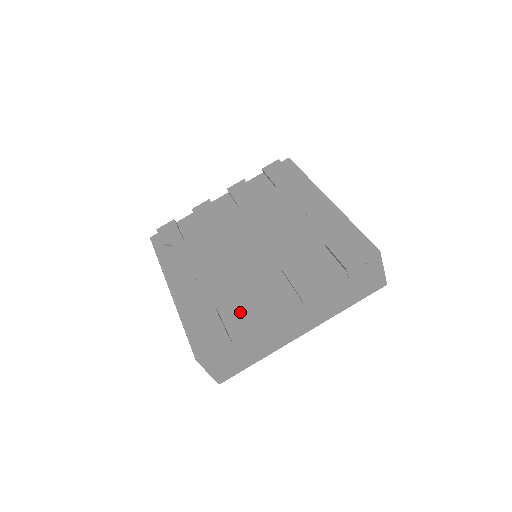
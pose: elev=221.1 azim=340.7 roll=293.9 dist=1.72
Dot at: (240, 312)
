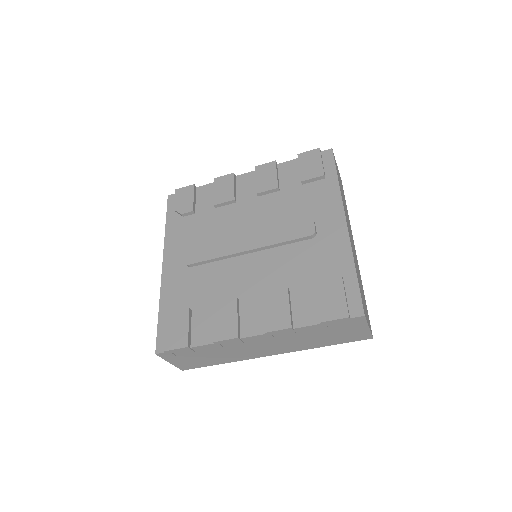
Dot at: (209, 322)
